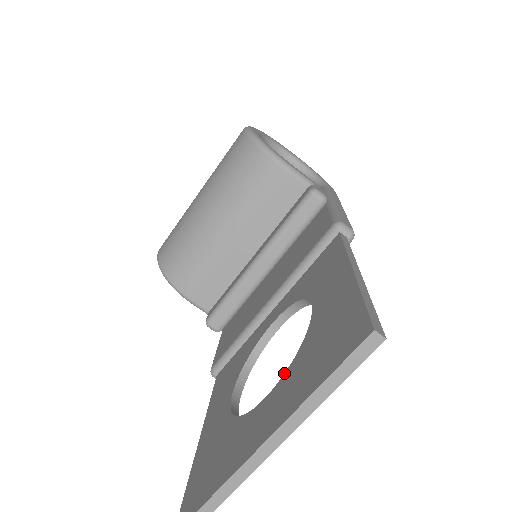
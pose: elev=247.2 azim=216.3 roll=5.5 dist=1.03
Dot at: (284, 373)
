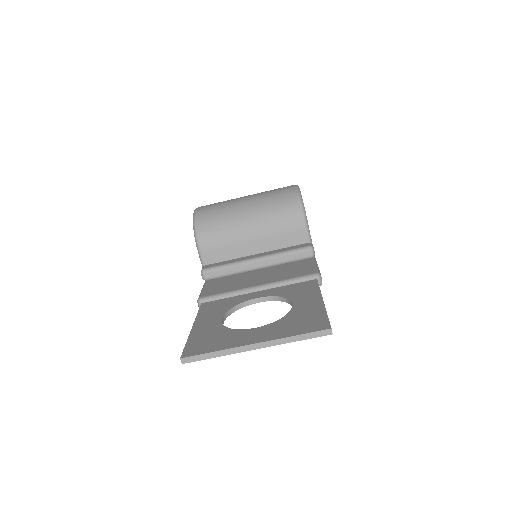
Dot at: (270, 323)
